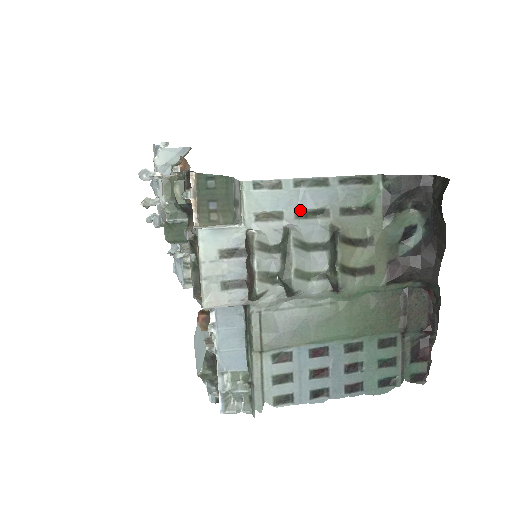
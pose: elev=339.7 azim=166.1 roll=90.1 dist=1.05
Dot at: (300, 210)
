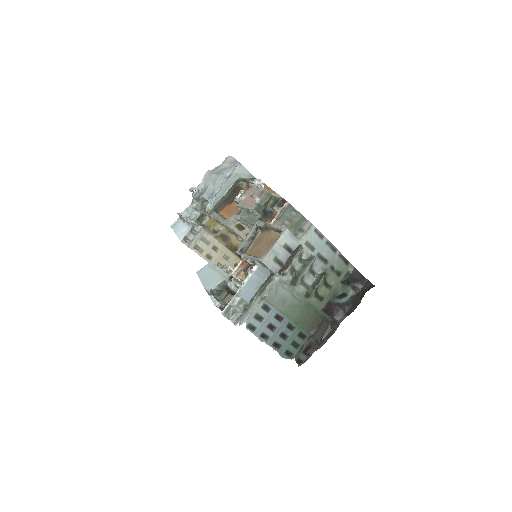
Dot at: (320, 253)
